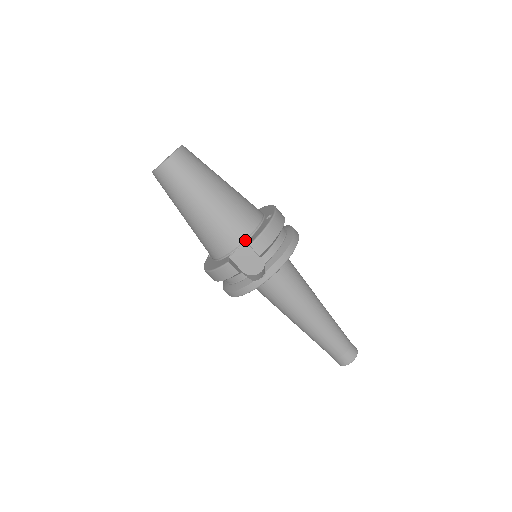
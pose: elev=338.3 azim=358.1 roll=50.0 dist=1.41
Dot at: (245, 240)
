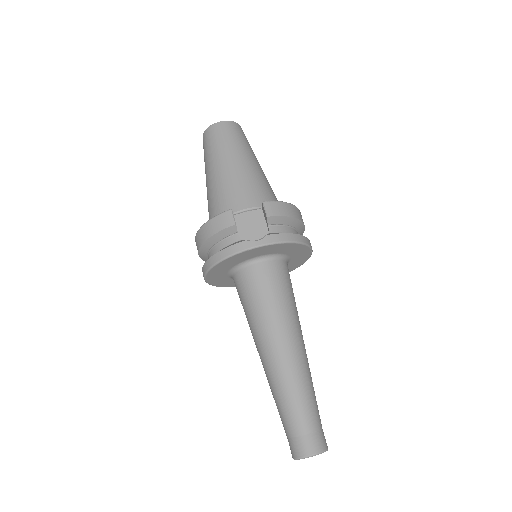
Dot at: (258, 207)
